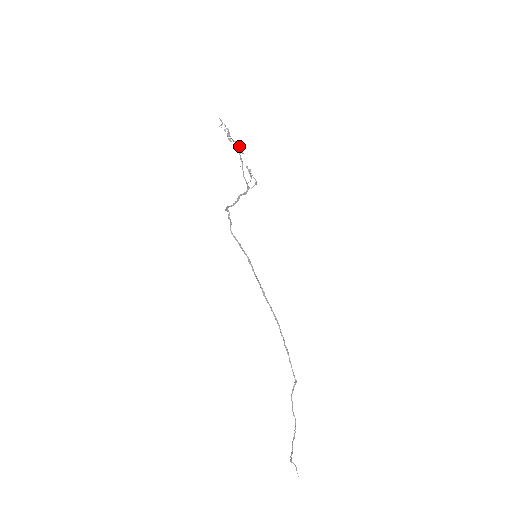
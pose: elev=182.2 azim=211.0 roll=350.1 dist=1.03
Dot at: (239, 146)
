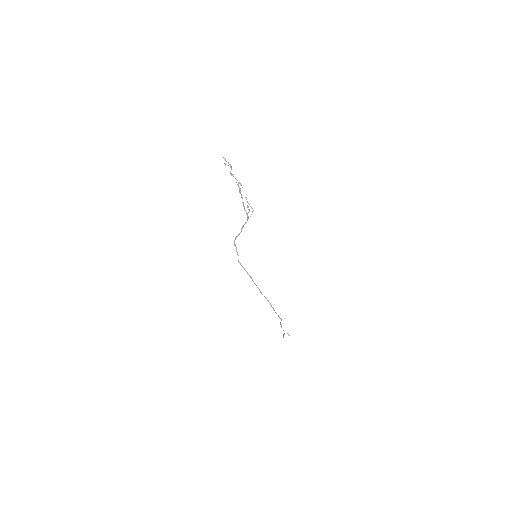
Dot at: occluded
